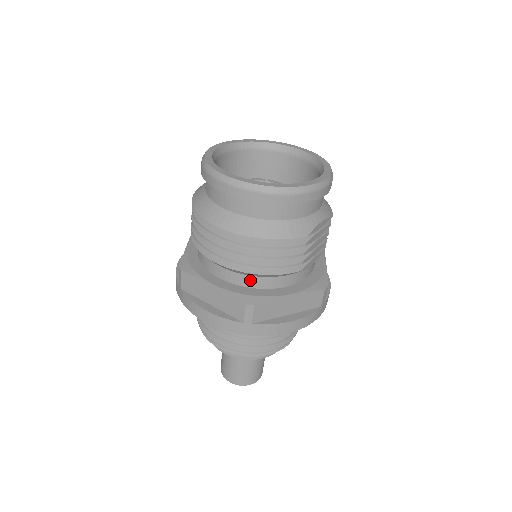
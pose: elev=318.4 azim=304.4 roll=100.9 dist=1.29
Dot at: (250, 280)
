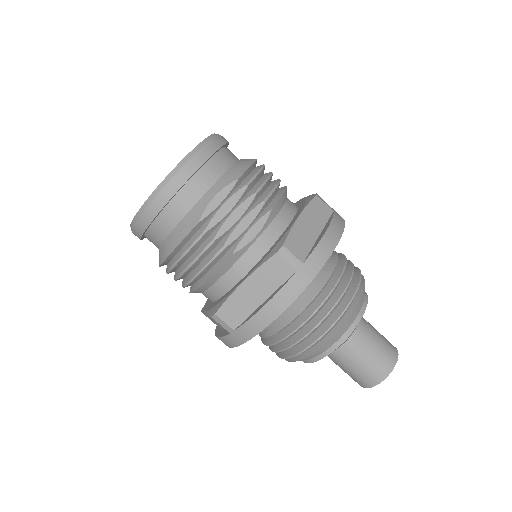
Dot at: (214, 291)
